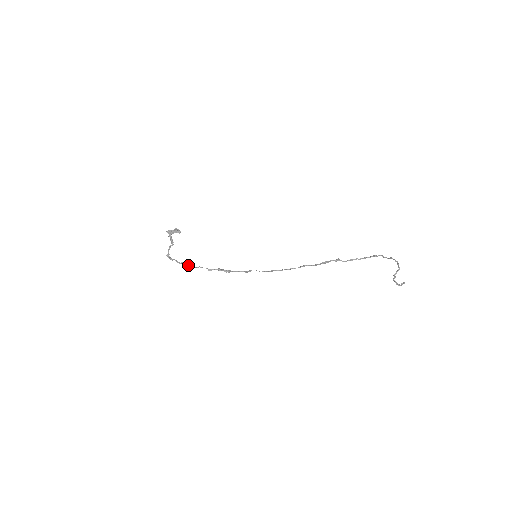
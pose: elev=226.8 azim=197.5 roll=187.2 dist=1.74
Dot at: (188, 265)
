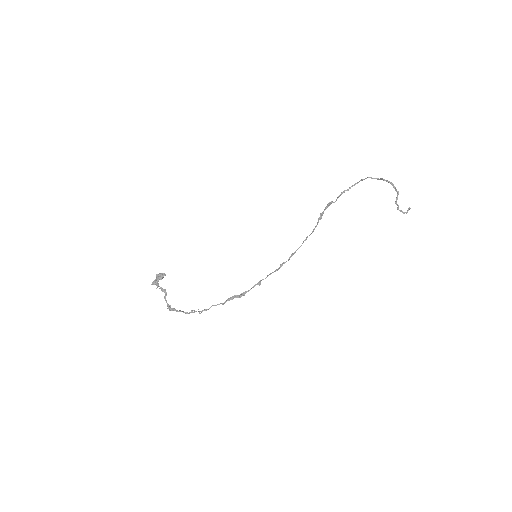
Dot at: occluded
